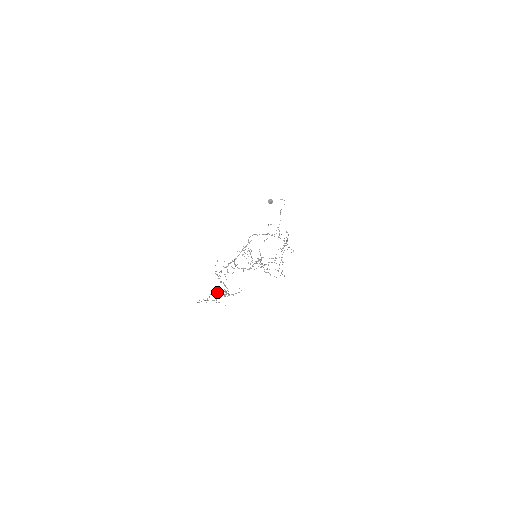
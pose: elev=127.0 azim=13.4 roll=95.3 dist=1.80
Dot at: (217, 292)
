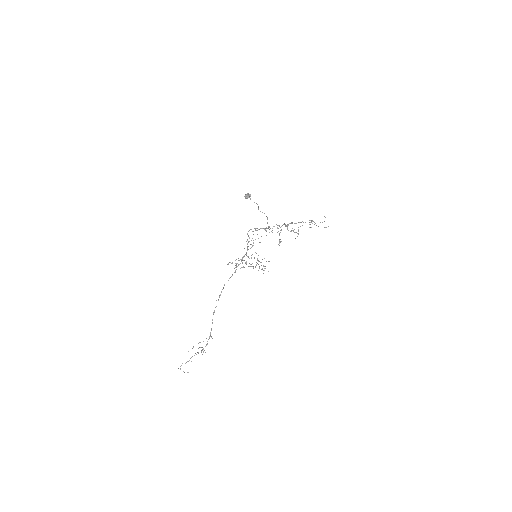
Dot at: occluded
